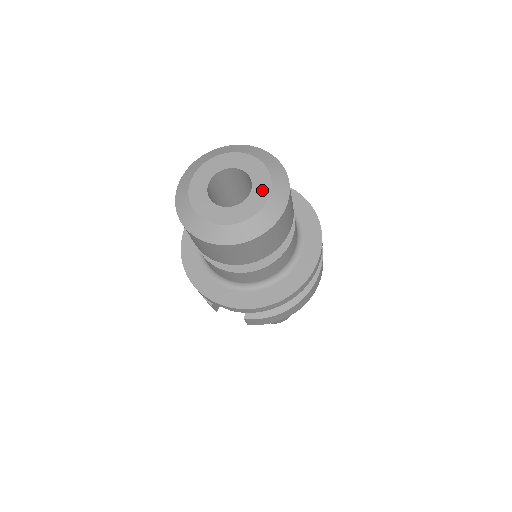
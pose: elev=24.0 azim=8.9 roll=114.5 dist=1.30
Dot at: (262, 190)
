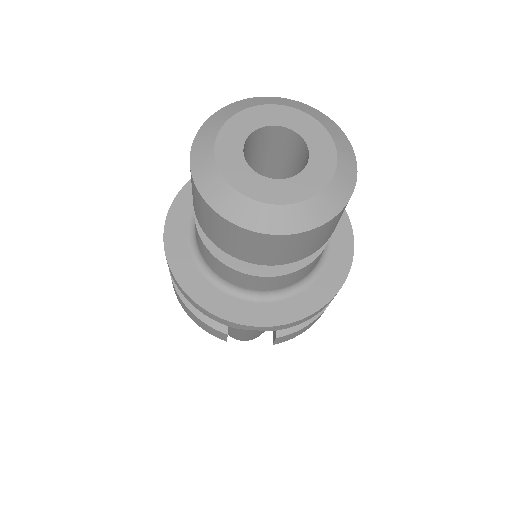
Dot at: (323, 147)
